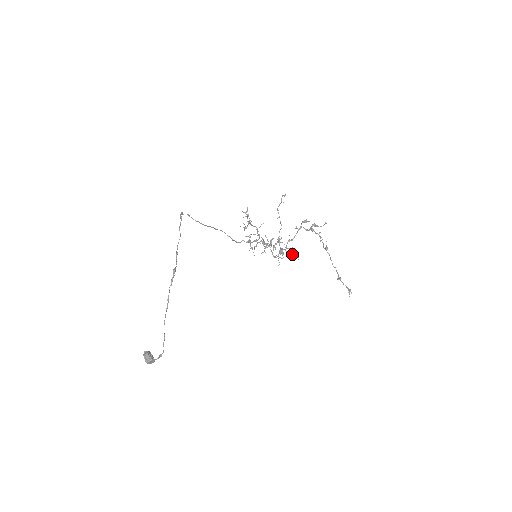
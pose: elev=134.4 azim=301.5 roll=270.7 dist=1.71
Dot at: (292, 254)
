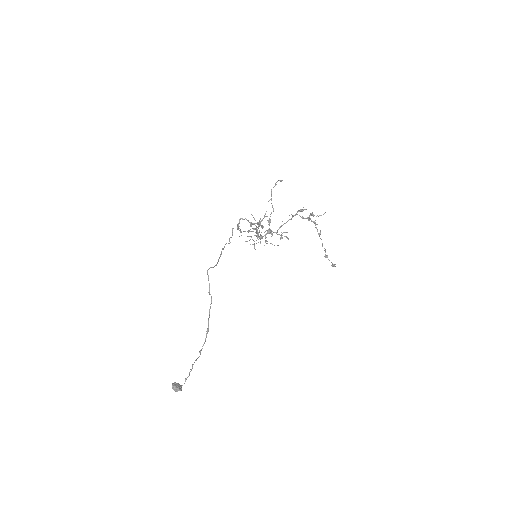
Dot at: (282, 235)
